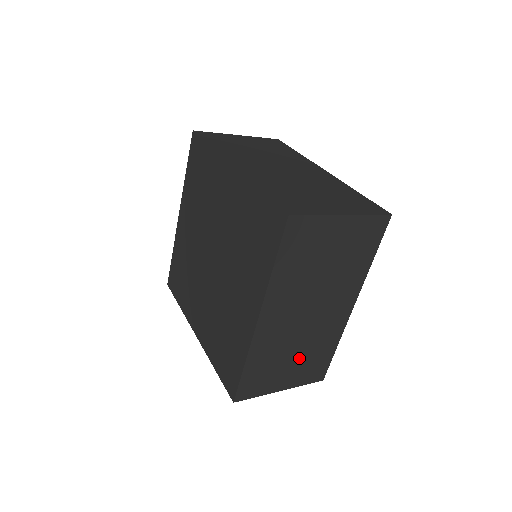
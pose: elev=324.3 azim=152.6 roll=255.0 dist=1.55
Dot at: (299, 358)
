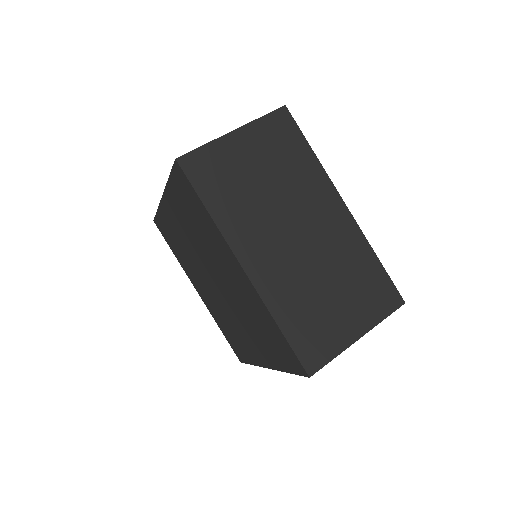
Dot at: (340, 289)
